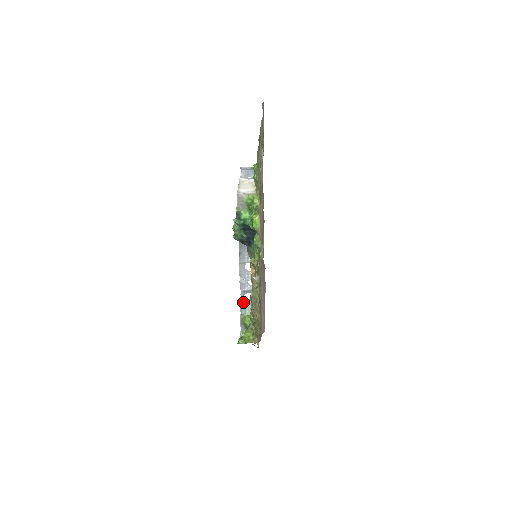
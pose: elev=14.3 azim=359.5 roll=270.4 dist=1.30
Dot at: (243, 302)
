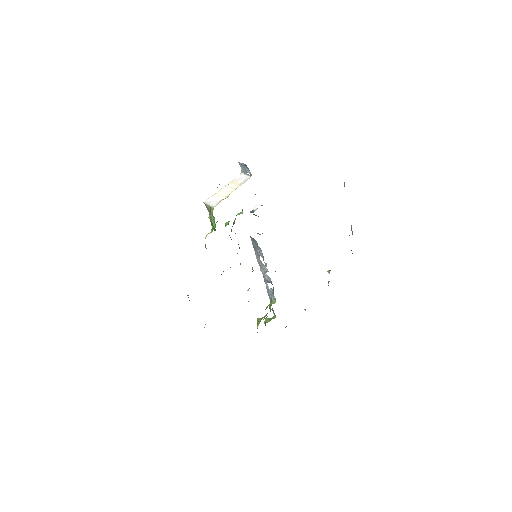
Dot at: (268, 289)
